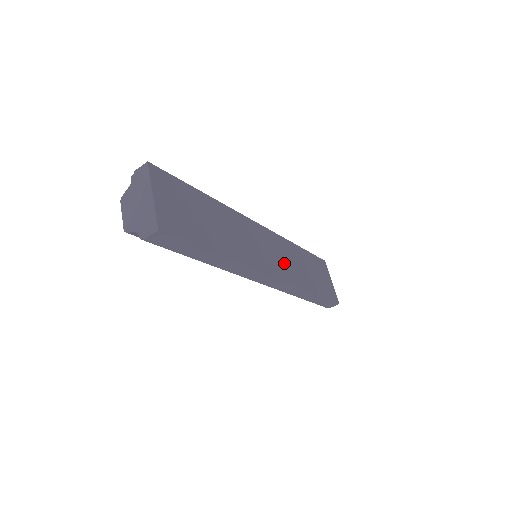
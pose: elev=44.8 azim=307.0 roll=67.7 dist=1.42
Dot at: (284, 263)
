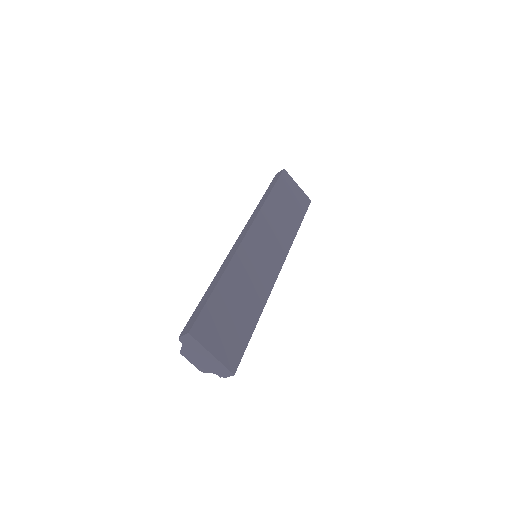
Dot at: (275, 240)
